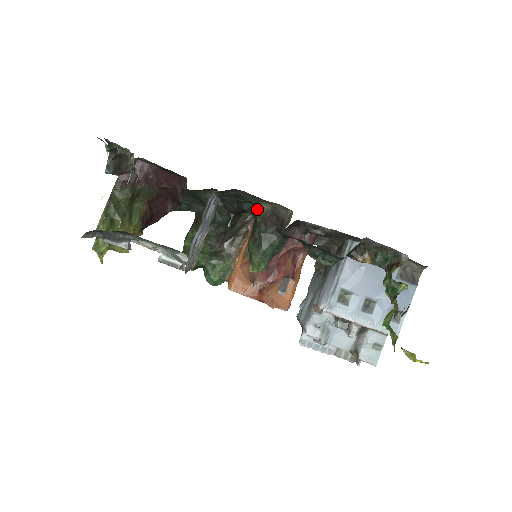
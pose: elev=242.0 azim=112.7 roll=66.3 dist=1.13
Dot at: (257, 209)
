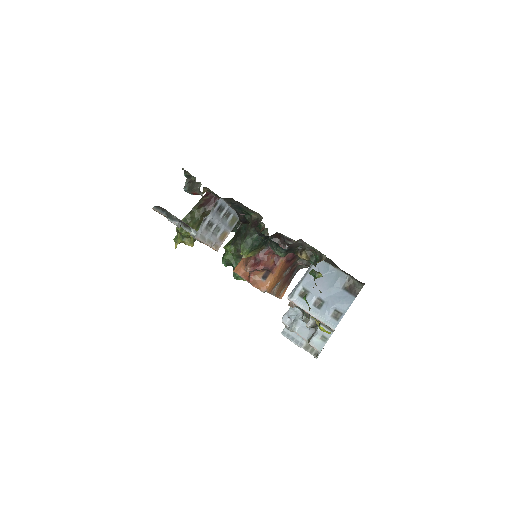
Dot at: (250, 218)
